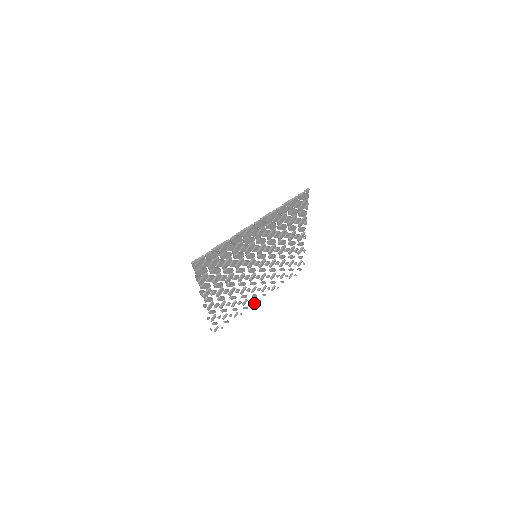
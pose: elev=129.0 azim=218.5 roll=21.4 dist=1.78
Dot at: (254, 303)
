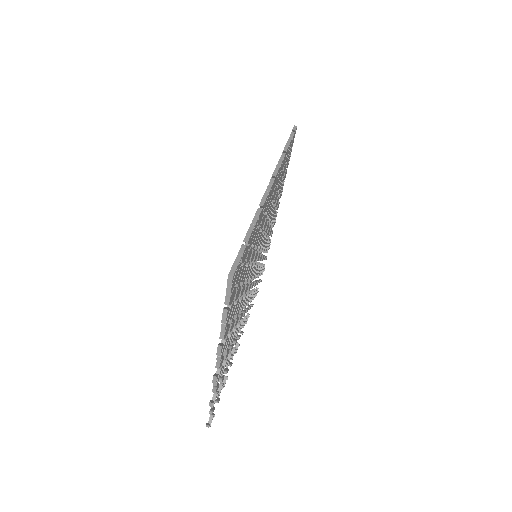
Dot at: (236, 351)
